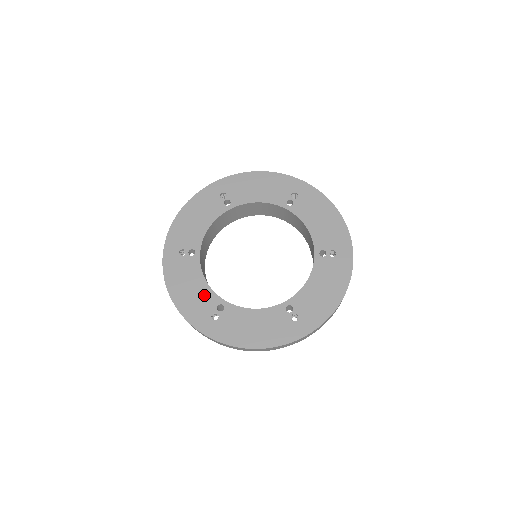
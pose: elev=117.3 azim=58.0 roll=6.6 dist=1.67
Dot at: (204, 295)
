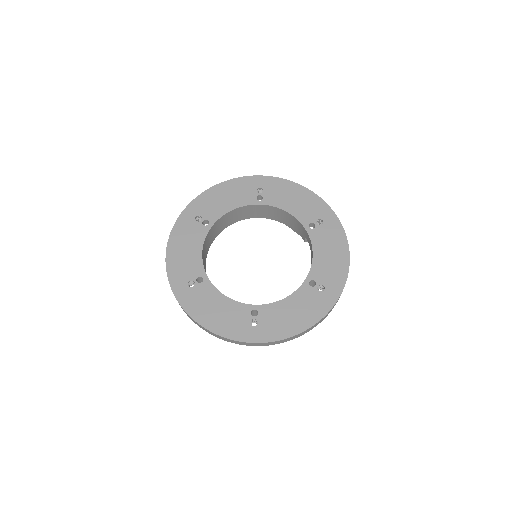
Dot at: (233, 310)
